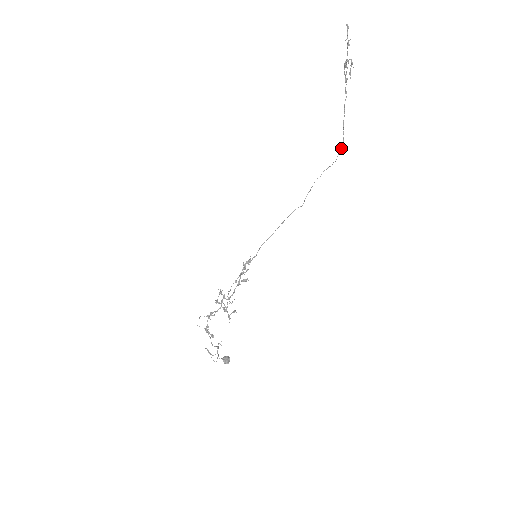
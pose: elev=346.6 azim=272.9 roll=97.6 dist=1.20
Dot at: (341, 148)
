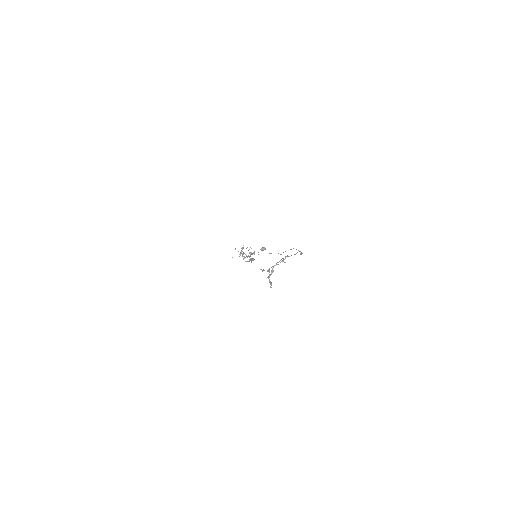
Dot at: occluded
